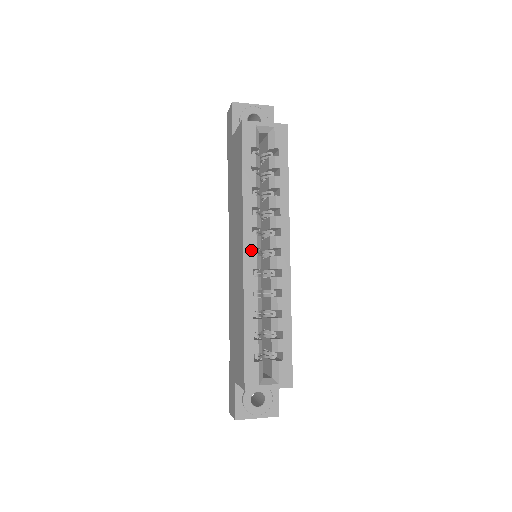
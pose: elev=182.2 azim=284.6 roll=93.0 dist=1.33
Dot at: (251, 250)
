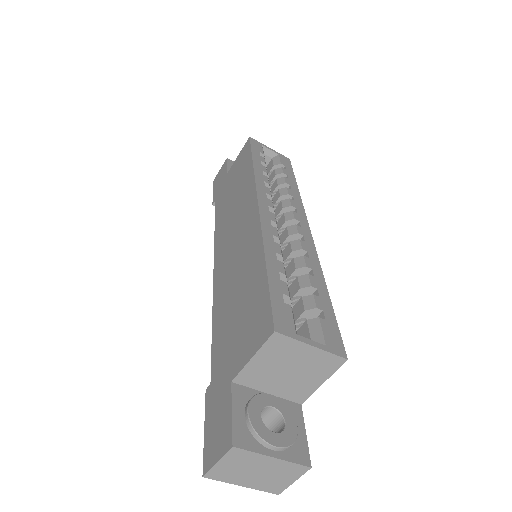
Dot at: (267, 206)
